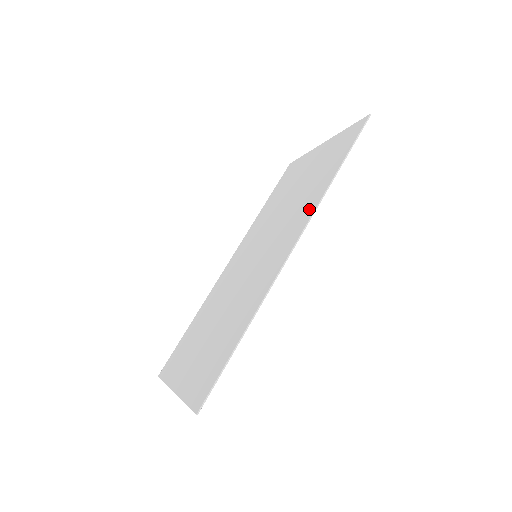
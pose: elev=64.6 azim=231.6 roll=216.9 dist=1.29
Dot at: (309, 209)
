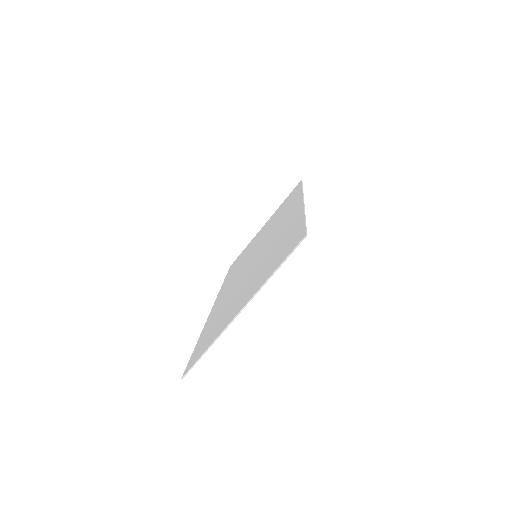
Dot at: (295, 200)
